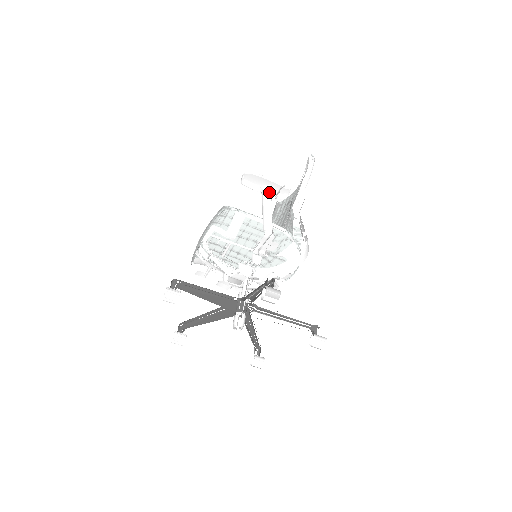
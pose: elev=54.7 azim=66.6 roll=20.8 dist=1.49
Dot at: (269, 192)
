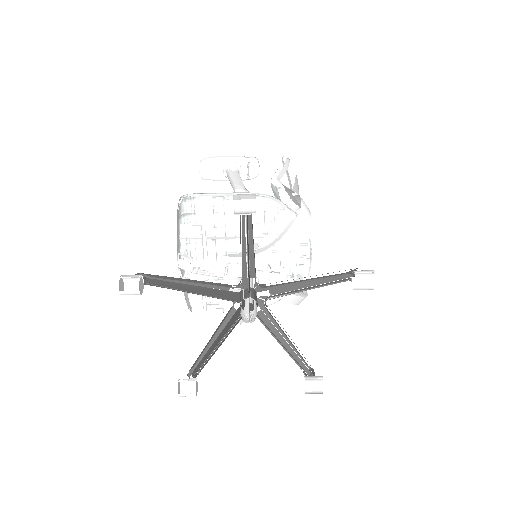
Dot at: occluded
